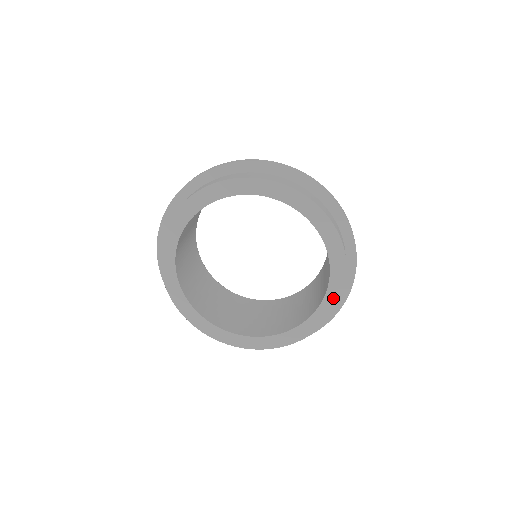
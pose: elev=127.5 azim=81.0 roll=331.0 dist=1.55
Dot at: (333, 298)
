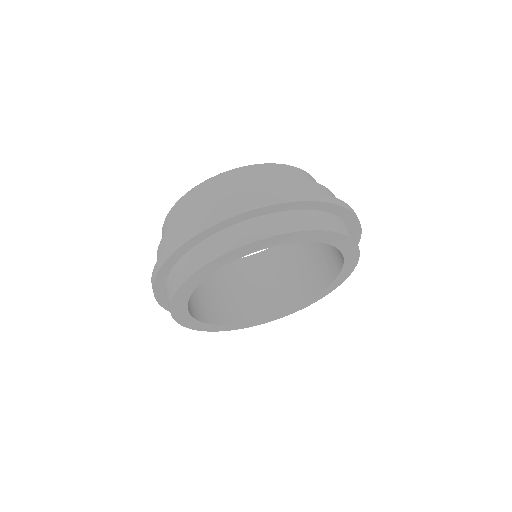
Dot at: (350, 266)
